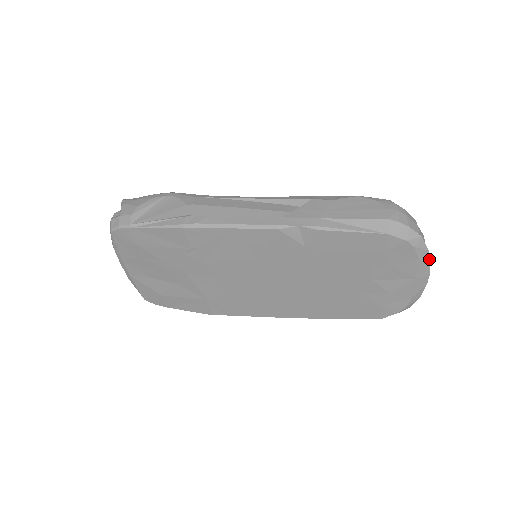
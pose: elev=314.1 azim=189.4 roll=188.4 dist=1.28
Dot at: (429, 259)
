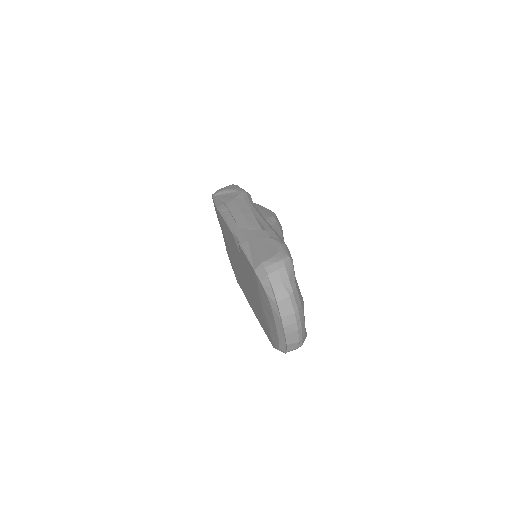
Dot at: (279, 312)
